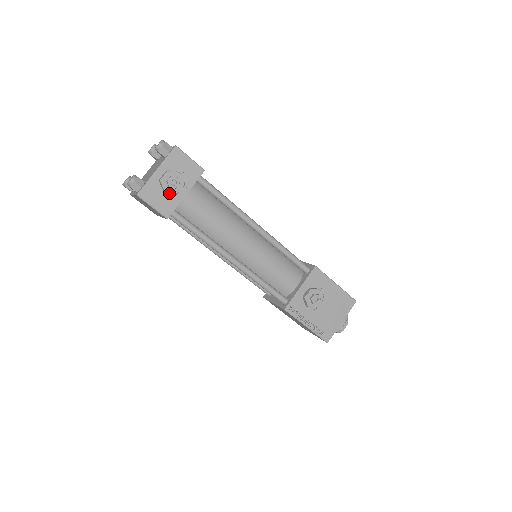
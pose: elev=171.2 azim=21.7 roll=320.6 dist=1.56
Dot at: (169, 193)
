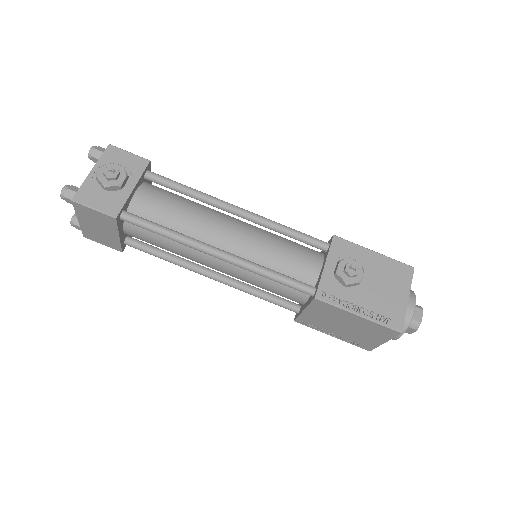
Dot at: (112, 191)
